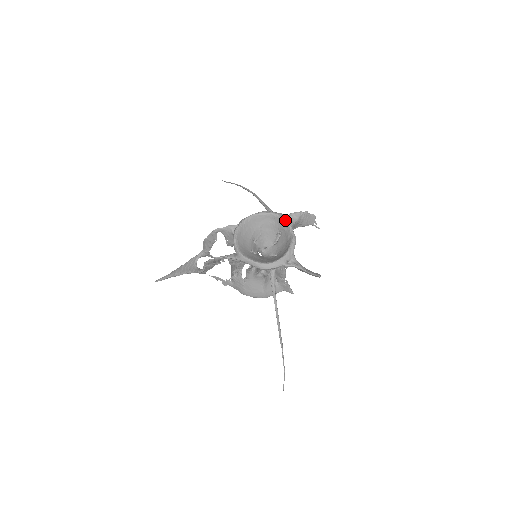
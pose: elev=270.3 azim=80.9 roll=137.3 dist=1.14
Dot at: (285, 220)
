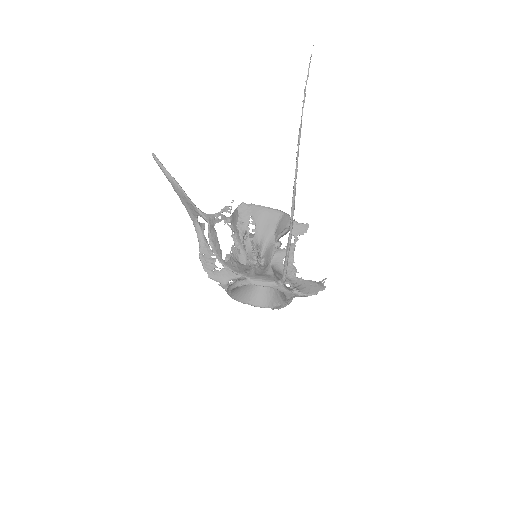
Dot at: (287, 299)
